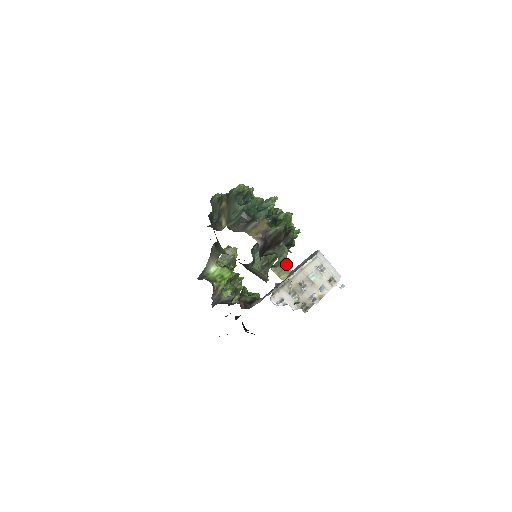
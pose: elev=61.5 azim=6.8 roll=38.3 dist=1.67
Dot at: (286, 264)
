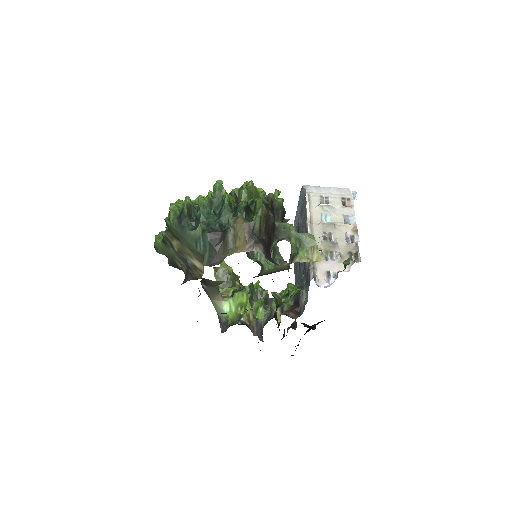
Dot at: (304, 241)
